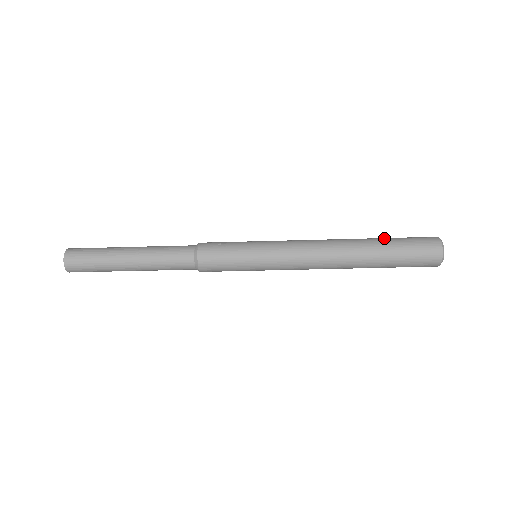
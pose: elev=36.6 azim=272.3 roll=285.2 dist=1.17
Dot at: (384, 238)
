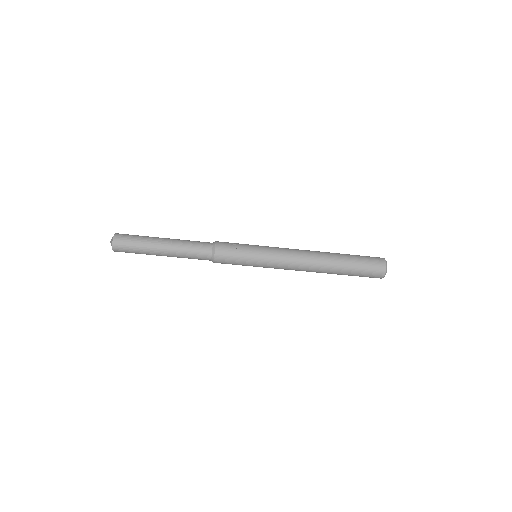
Dot at: (348, 255)
